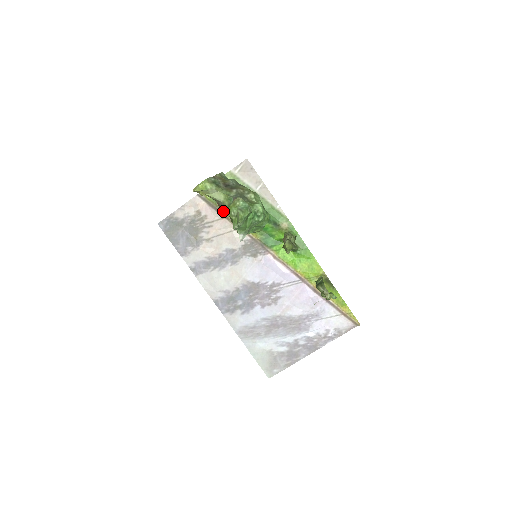
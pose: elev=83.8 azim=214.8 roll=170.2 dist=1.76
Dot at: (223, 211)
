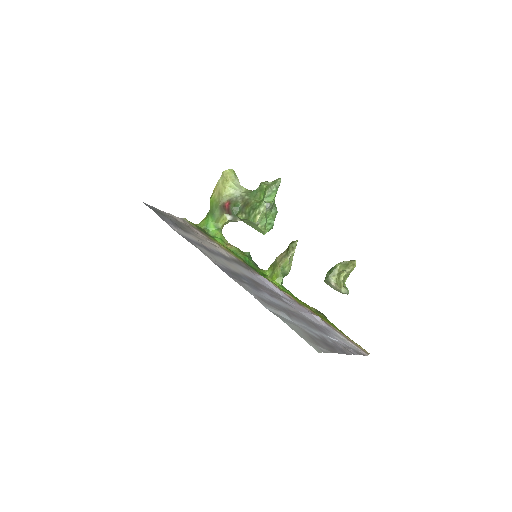
Dot at: (207, 235)
